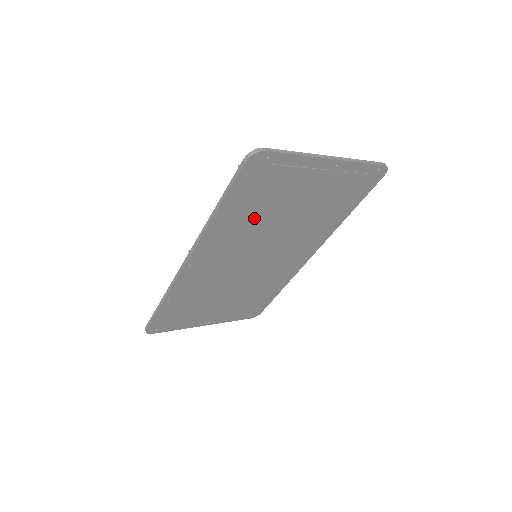
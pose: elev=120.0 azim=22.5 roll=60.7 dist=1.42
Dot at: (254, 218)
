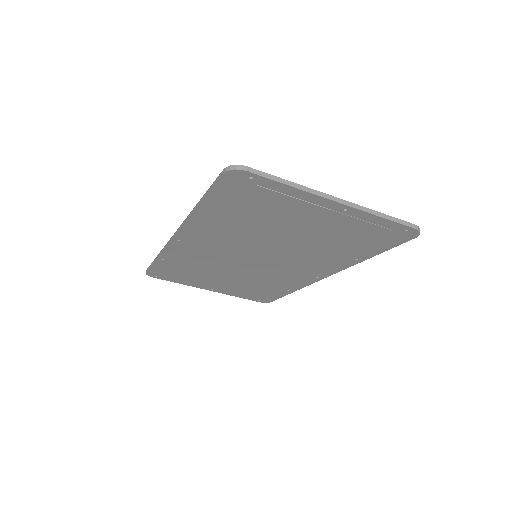
Dot at: (245, 225)
